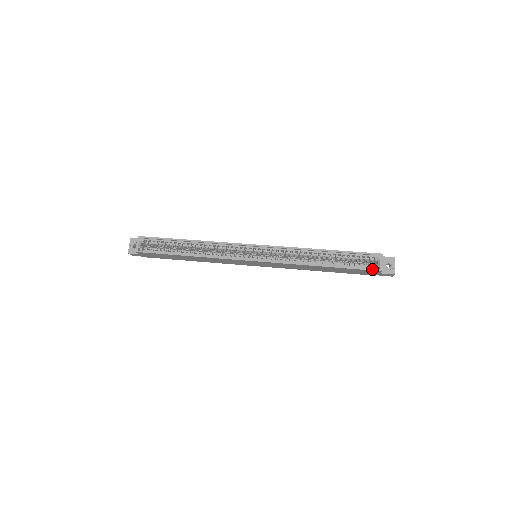
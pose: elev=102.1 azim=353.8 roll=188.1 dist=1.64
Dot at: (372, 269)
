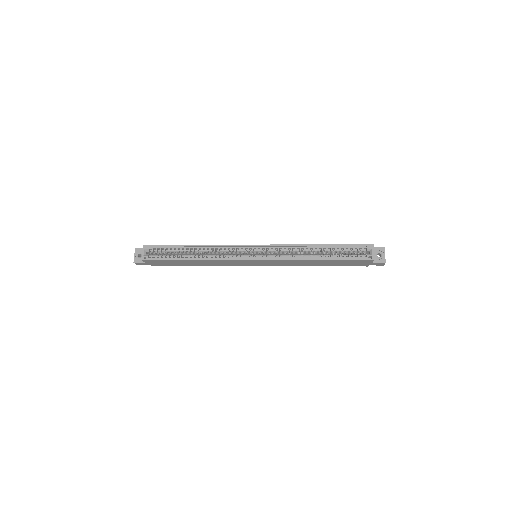
Dot at: (365, 259)
